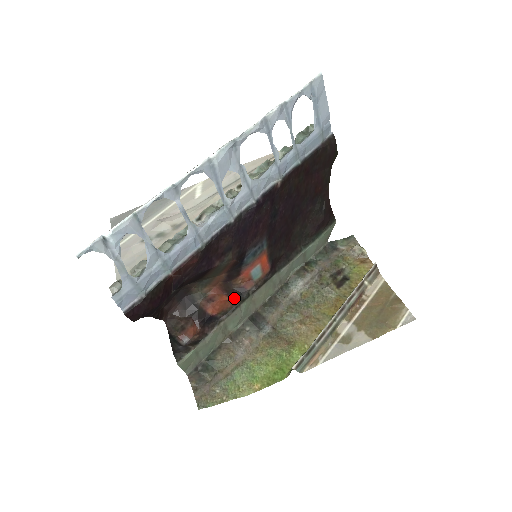
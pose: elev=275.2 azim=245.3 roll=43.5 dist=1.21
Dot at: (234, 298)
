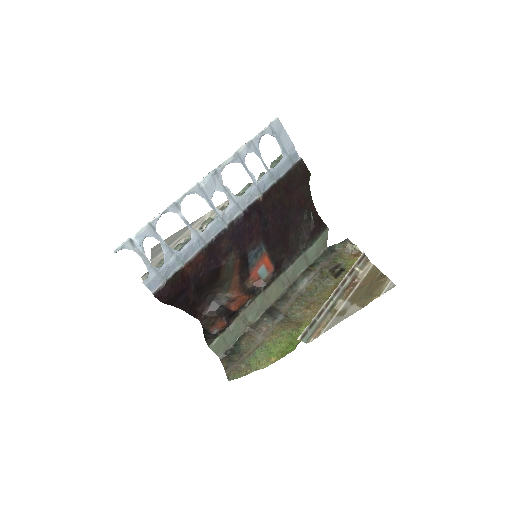
Dot at: (249, 295)
